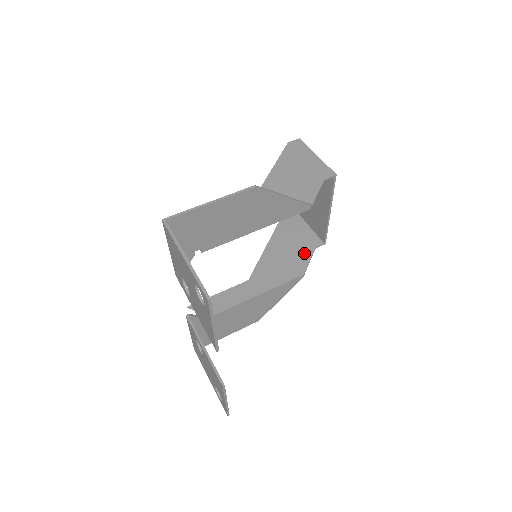
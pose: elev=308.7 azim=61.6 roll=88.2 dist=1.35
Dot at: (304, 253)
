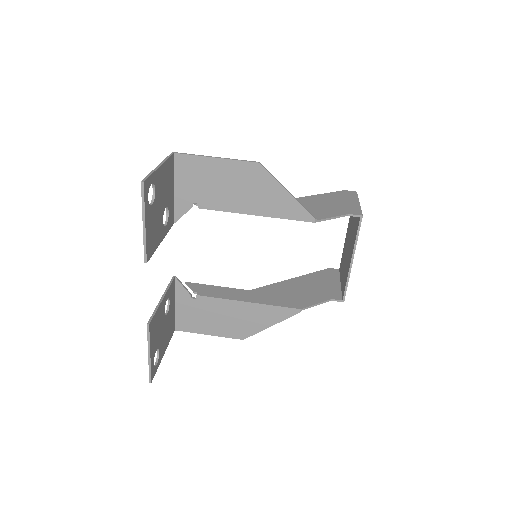
Dot at: (316, 297)
